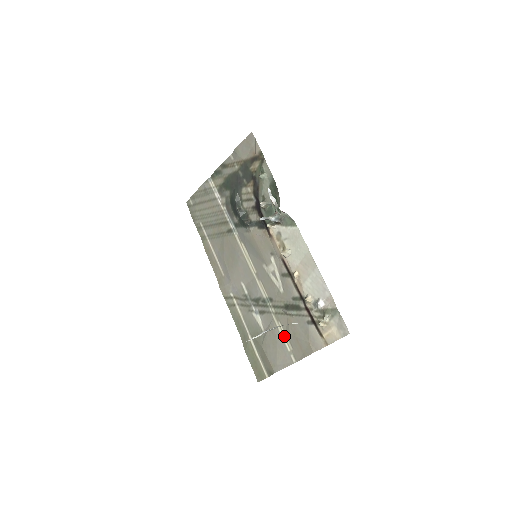
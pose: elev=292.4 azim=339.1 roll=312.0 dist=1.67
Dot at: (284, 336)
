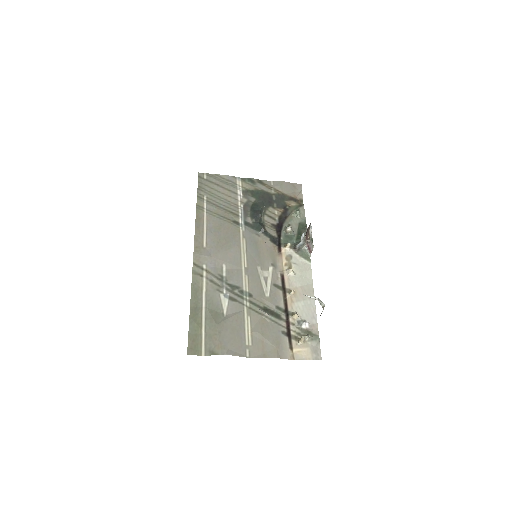
Dot at: (248, 330)
